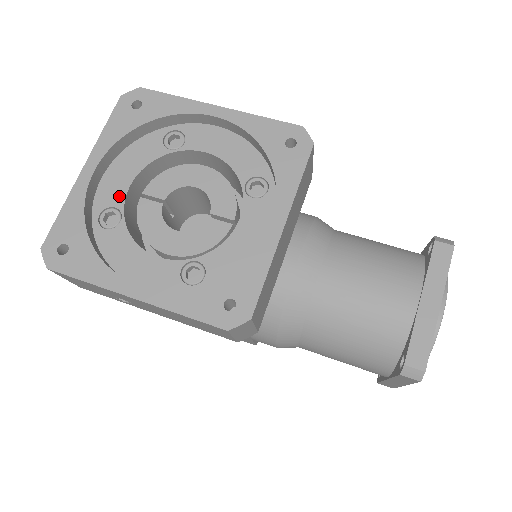
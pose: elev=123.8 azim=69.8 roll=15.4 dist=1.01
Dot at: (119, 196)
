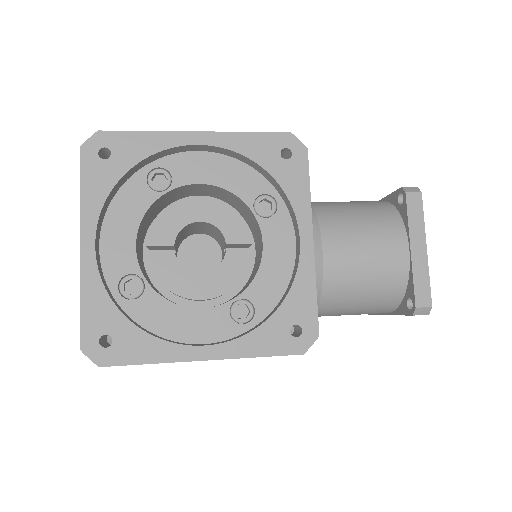
Dot at: (129, 260)
